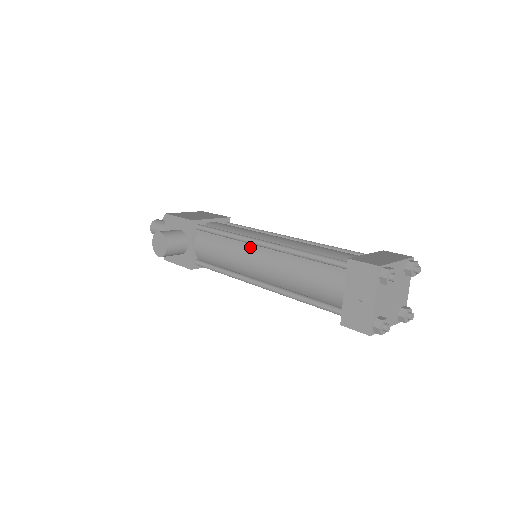
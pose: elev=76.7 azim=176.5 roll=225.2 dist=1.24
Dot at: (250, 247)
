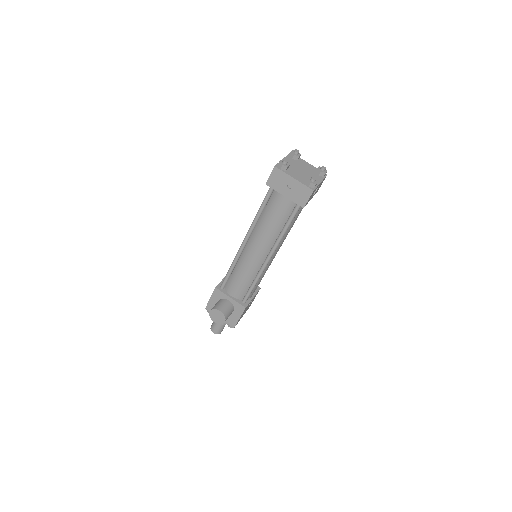
Dot at: (245, 252)
